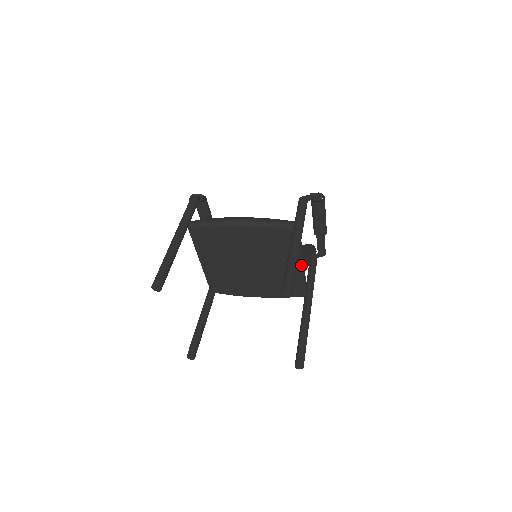
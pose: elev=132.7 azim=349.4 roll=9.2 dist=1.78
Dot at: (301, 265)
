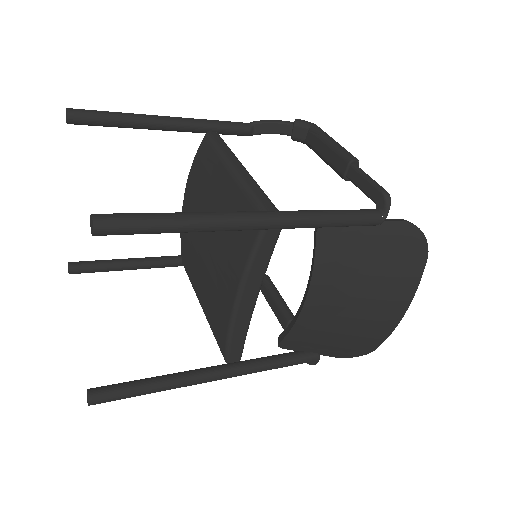
Dot at: (233, 171)
